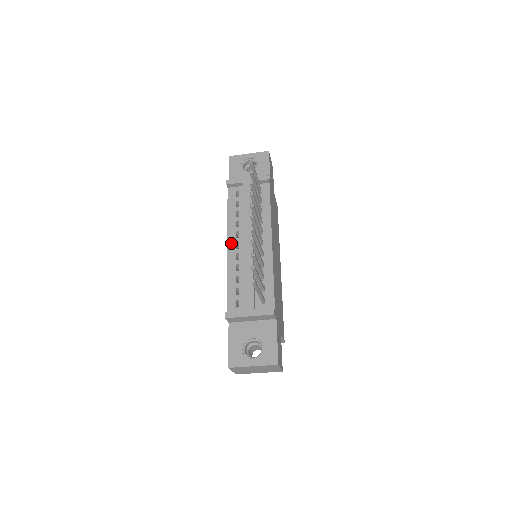
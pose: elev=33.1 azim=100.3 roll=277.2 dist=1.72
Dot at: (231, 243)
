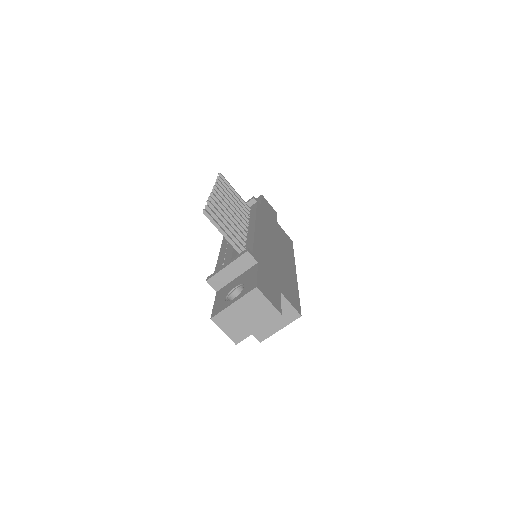
Dot at: (223, 246)
